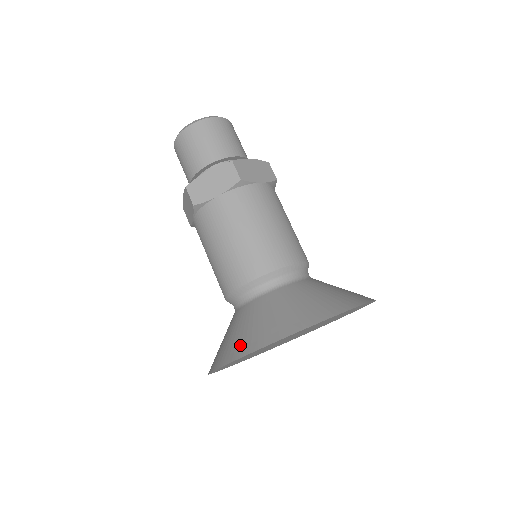
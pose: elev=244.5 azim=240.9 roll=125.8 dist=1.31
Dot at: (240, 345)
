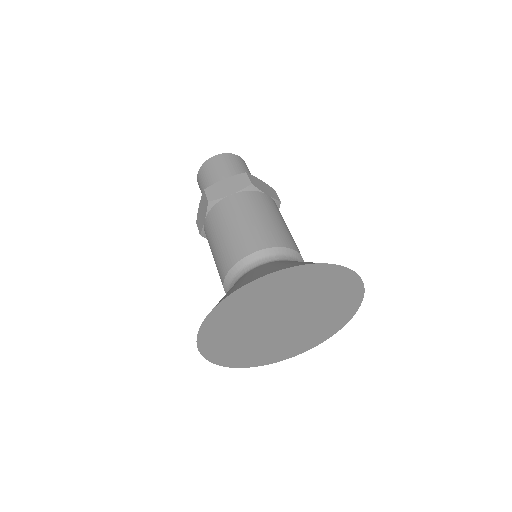
Dot at: occluded
